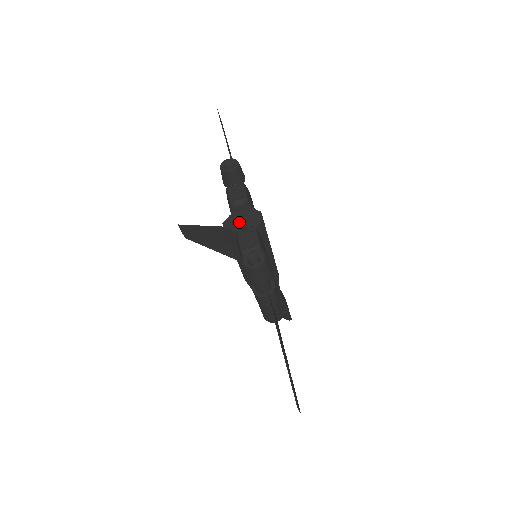
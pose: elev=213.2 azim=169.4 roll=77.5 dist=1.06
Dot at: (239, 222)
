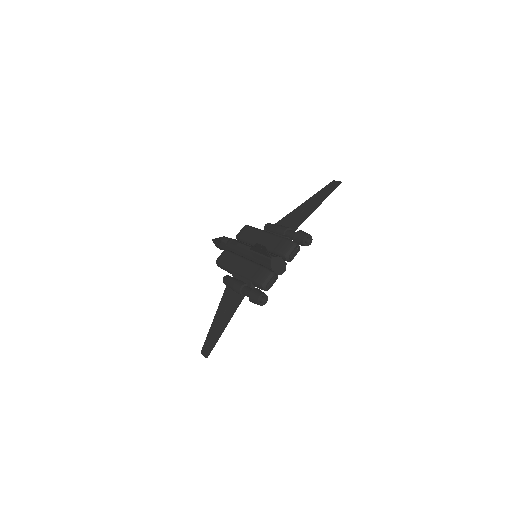
Dot at: (277, 265)
